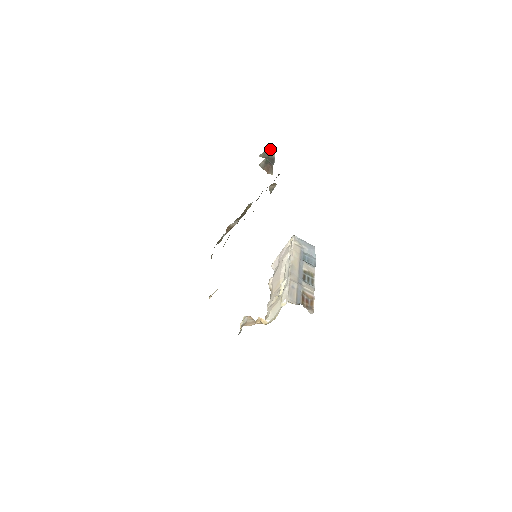
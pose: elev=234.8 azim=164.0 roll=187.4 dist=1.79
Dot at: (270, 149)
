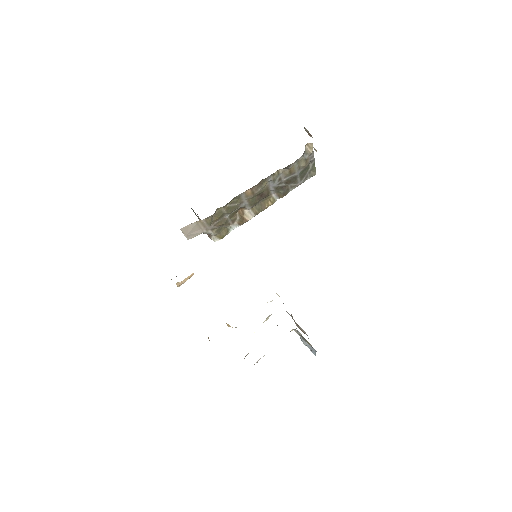
Dot at: occluded
